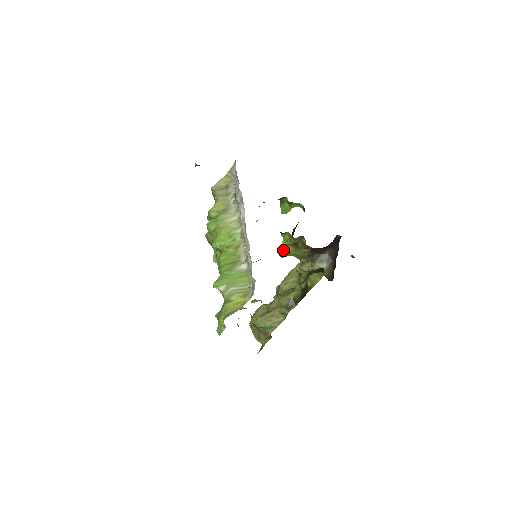
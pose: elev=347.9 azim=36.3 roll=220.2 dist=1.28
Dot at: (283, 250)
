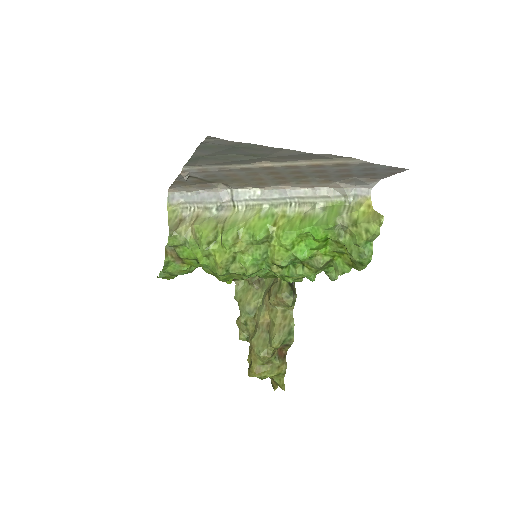
Dot at: occluded
